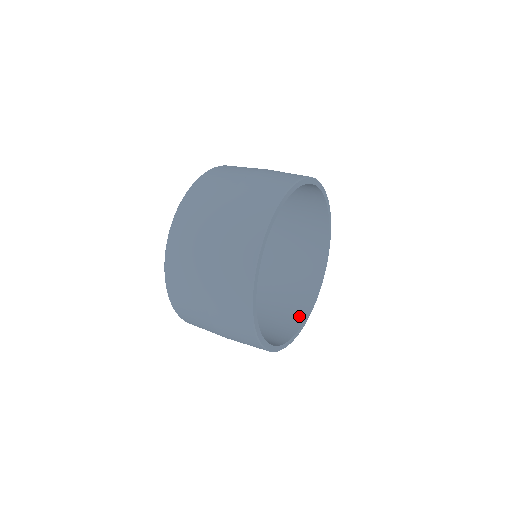
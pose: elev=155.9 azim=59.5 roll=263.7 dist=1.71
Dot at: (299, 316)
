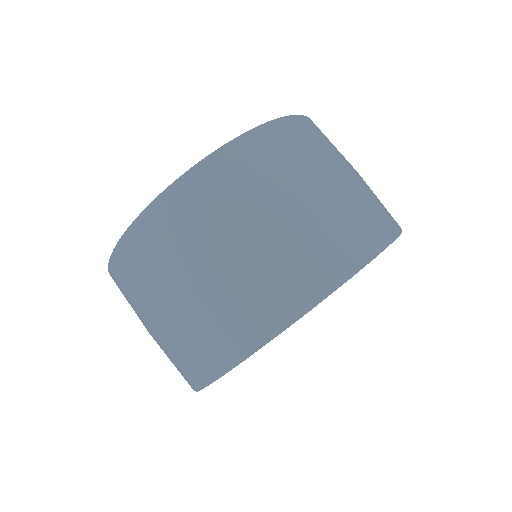
Dot at: occluded
